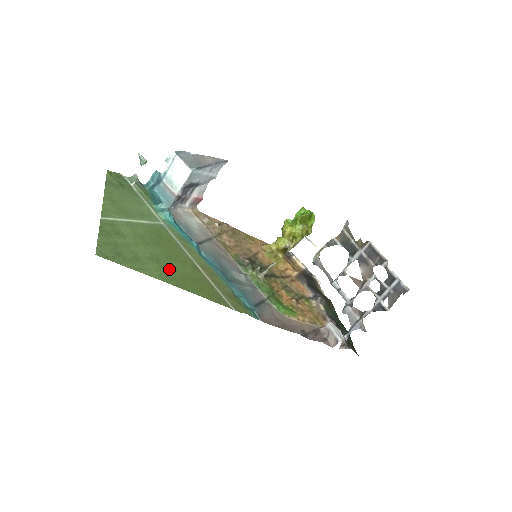
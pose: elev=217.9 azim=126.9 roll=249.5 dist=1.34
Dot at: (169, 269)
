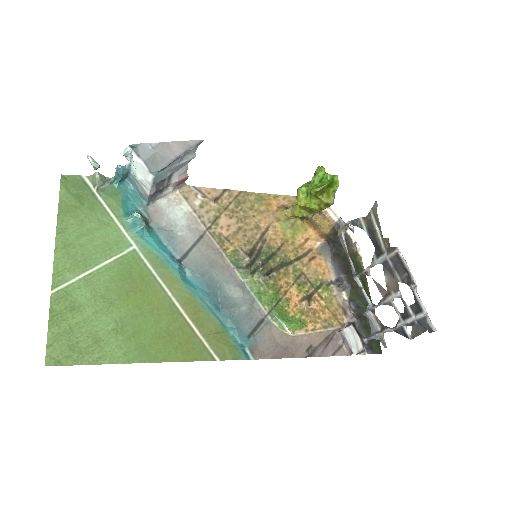
Dot at: (137, 336)
